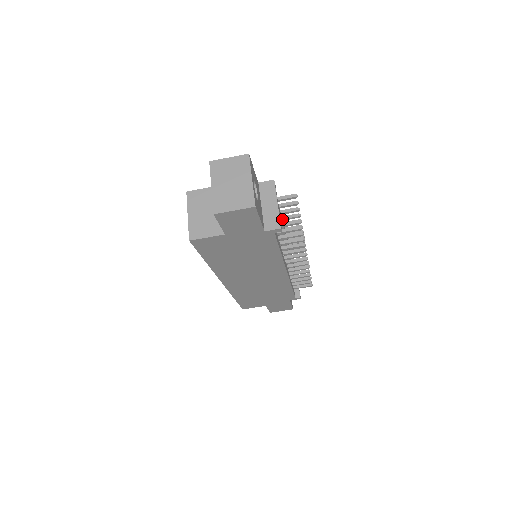
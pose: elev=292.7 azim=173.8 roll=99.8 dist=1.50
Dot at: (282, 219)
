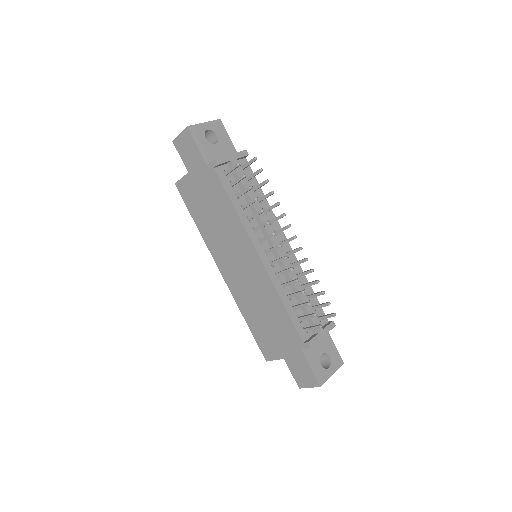
Dot at: (261, 198)
